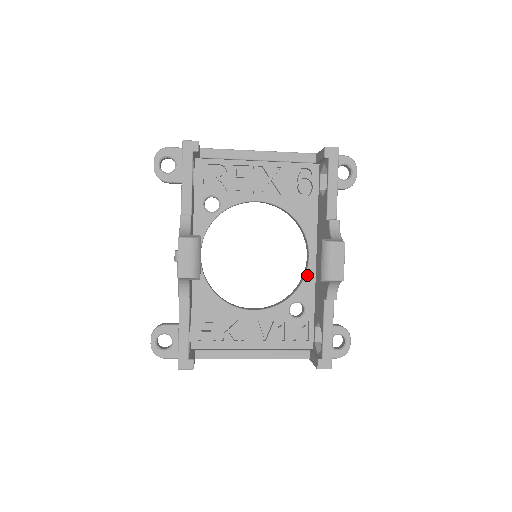
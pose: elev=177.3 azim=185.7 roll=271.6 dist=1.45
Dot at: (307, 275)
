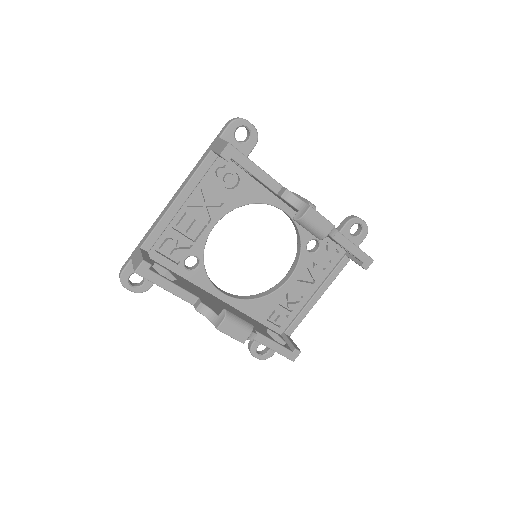
Dot at: (296, 223)
